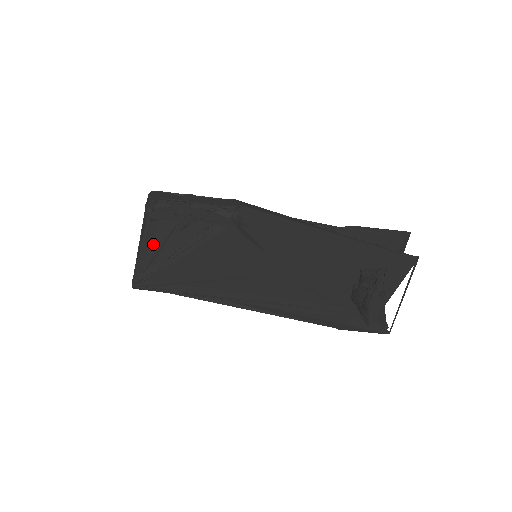
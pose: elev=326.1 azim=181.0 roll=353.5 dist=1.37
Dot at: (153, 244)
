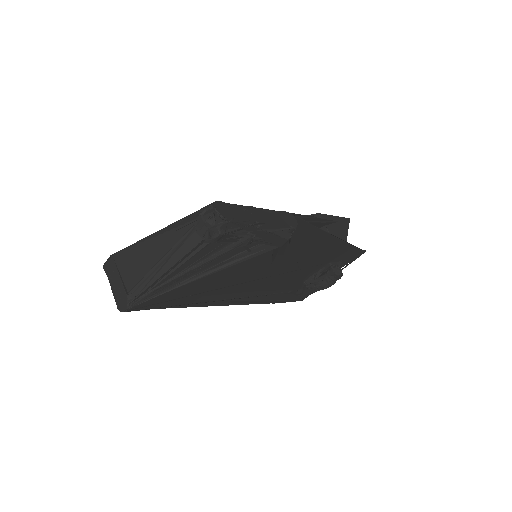
Dot at: (185, 265)
